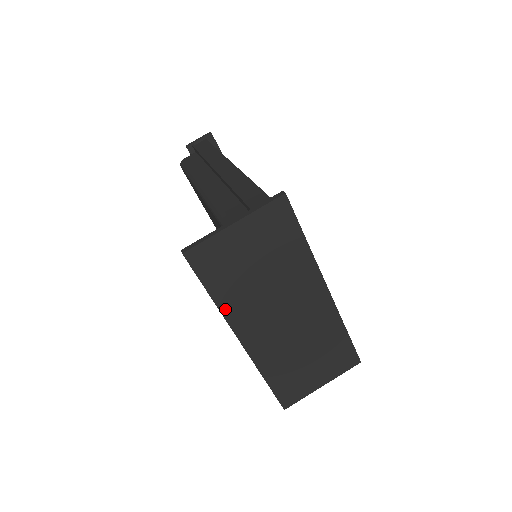
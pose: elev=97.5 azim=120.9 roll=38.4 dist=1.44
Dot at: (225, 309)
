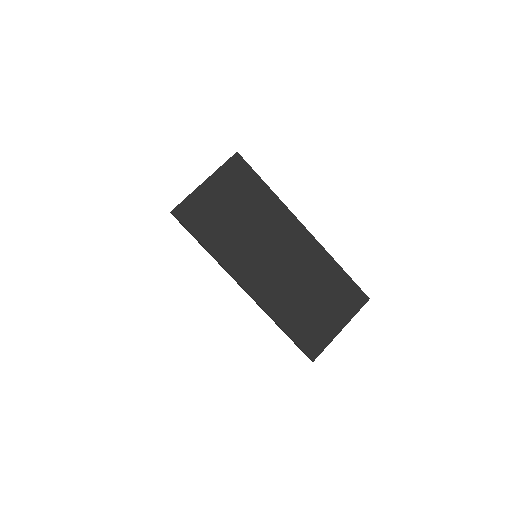
Dot at: (220, 257)
